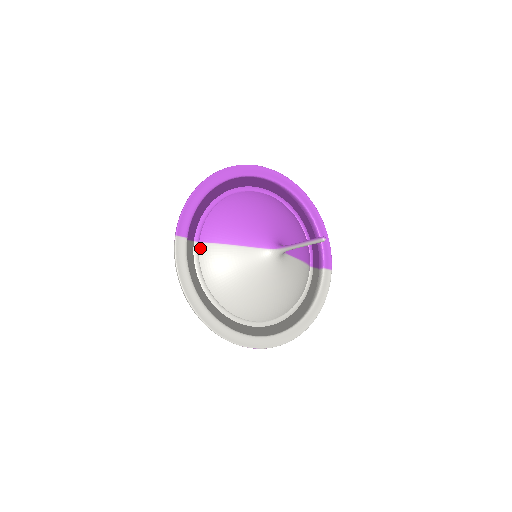
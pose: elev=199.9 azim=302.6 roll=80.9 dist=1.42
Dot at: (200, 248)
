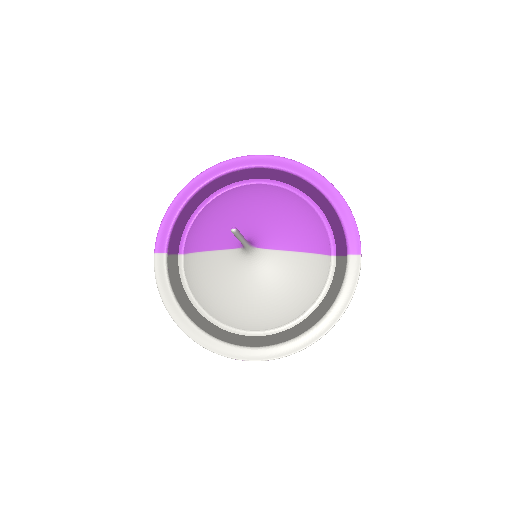
Dot at: (184, 260)
